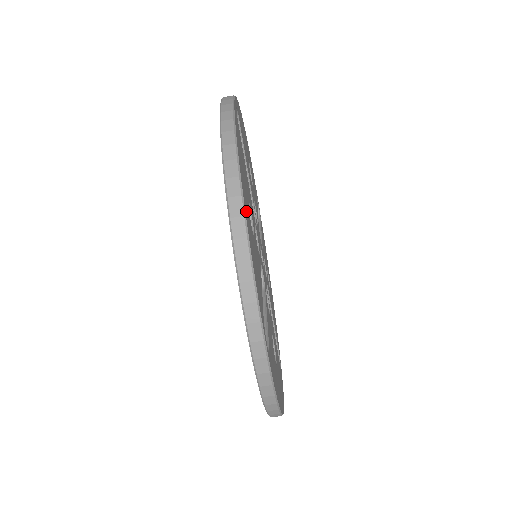
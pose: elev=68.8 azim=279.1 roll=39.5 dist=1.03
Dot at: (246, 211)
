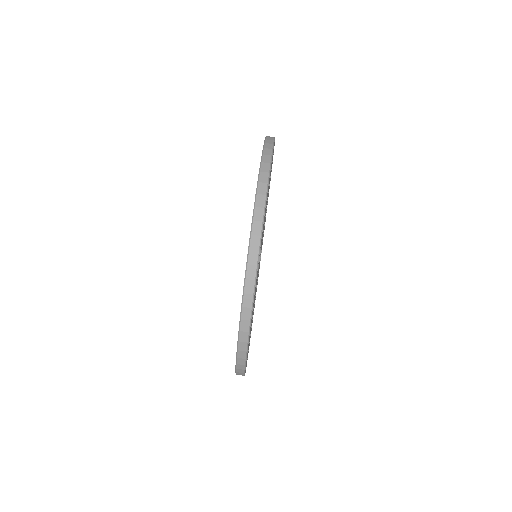
Dot at: occluded
